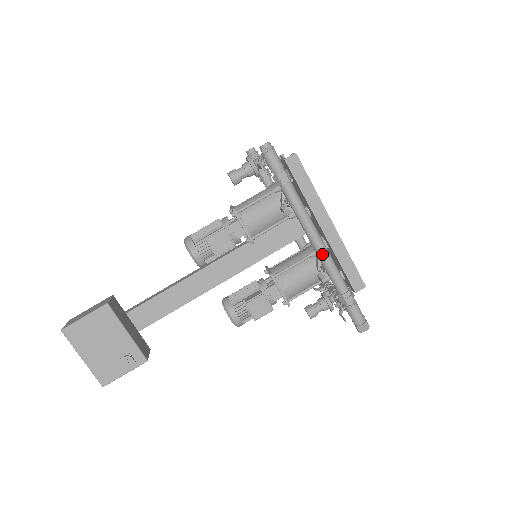
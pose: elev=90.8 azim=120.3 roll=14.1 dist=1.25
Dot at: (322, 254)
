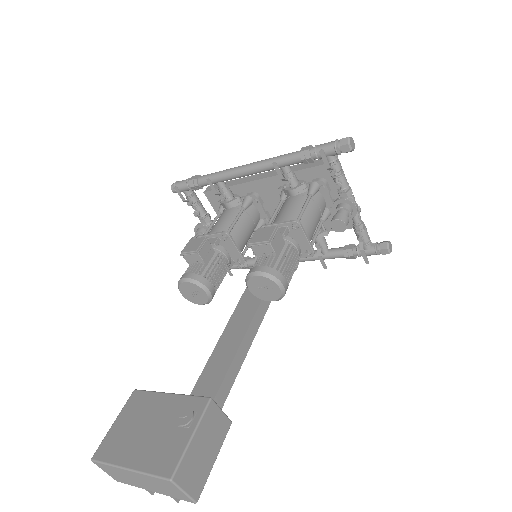
Dot at: (258, 163)
